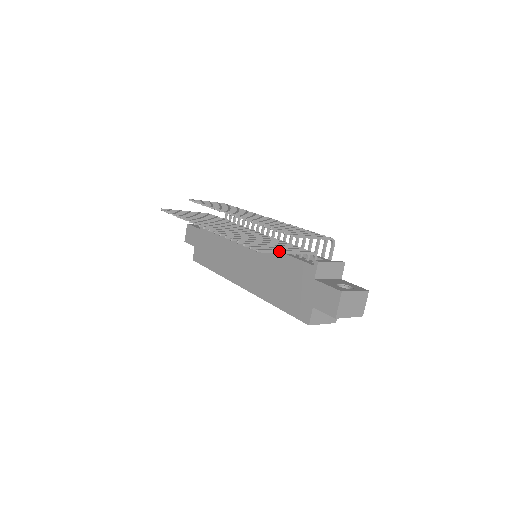
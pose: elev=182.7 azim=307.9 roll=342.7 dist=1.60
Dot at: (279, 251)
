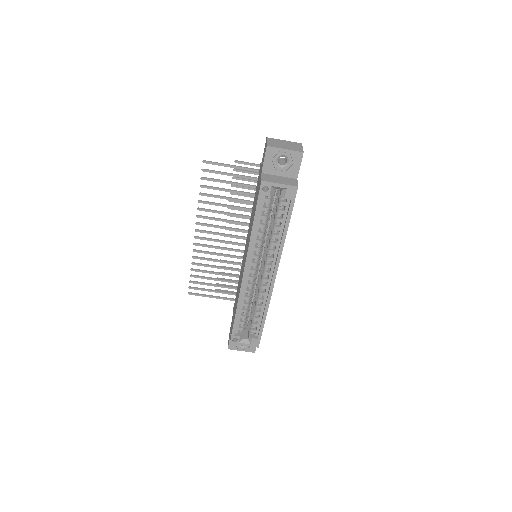
Dot at: (224, 164)
